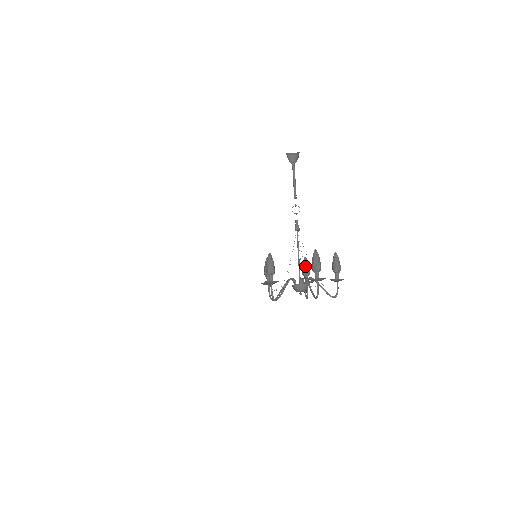
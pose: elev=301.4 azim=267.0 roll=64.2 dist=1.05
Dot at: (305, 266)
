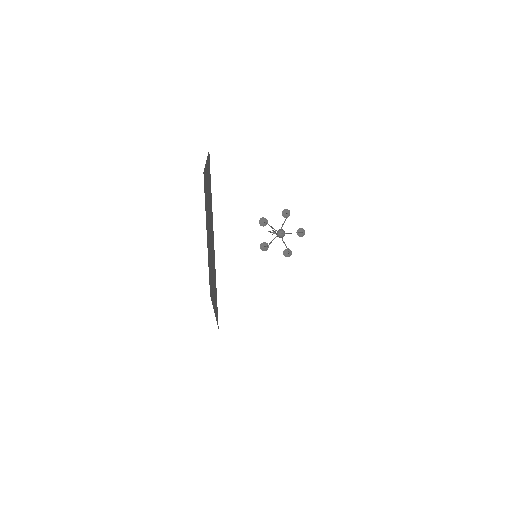
Dot at: occluded
